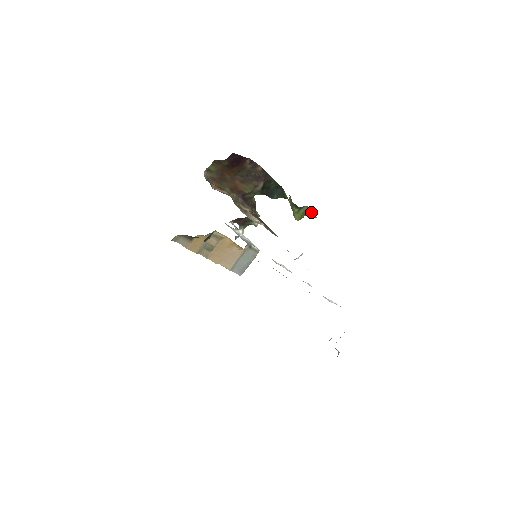
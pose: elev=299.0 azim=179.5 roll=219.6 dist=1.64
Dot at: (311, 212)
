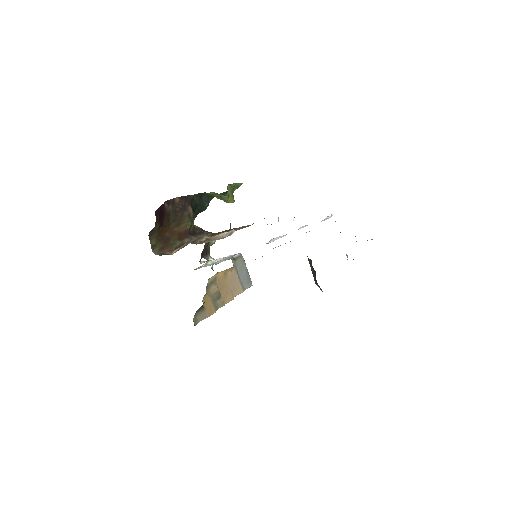
Dot at: (235, 185)
